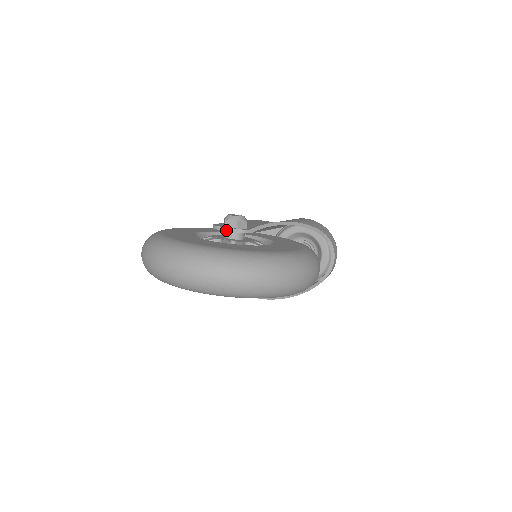
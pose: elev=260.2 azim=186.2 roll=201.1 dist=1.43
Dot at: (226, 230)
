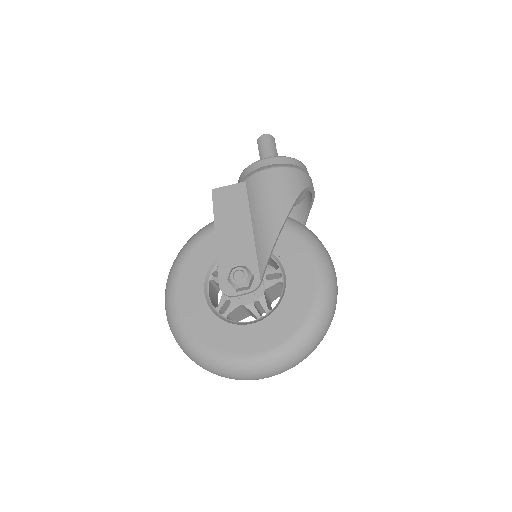
Dot at: (241, 295)
